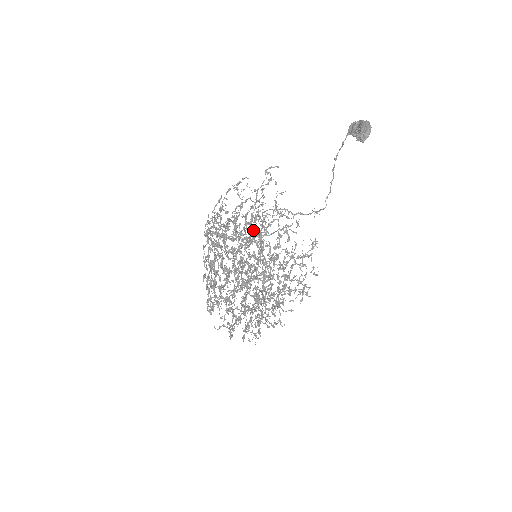
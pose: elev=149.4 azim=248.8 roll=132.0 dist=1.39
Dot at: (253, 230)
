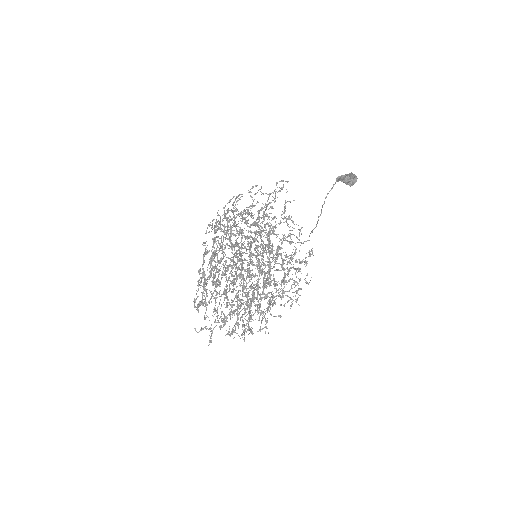
Dot at: occluded
